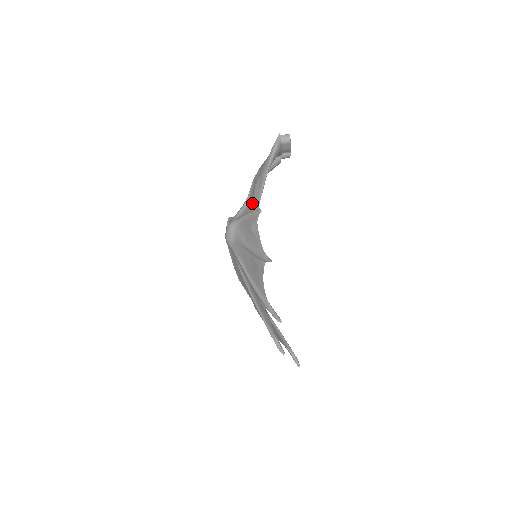
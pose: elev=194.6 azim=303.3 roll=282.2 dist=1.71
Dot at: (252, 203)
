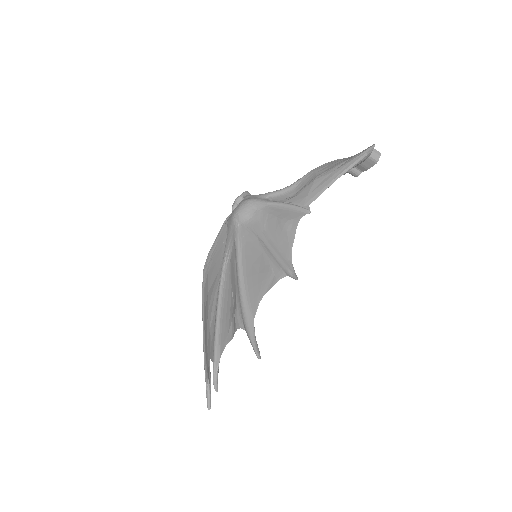
Dot at: (300, 195)
